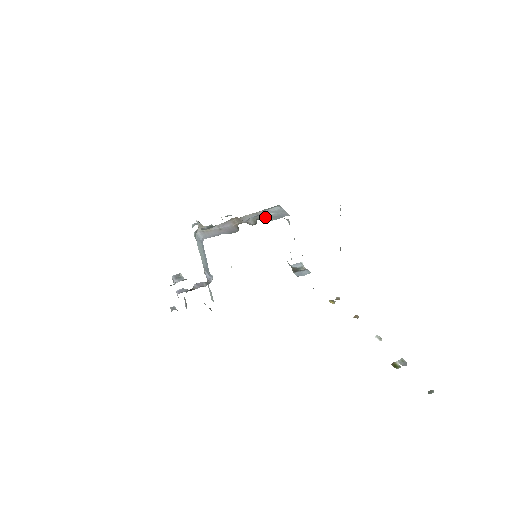
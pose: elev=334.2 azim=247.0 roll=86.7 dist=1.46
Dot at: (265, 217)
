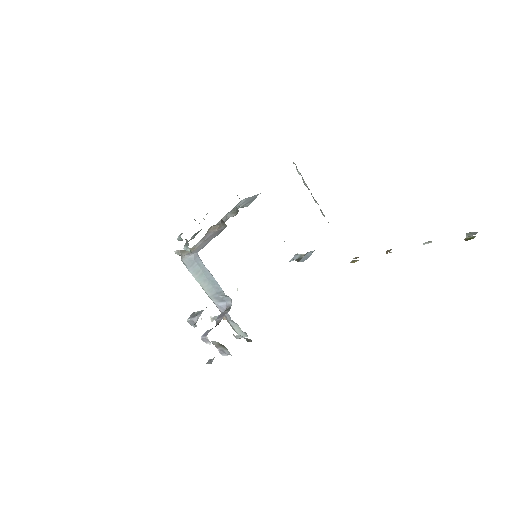
Dot at: (240, 207)
